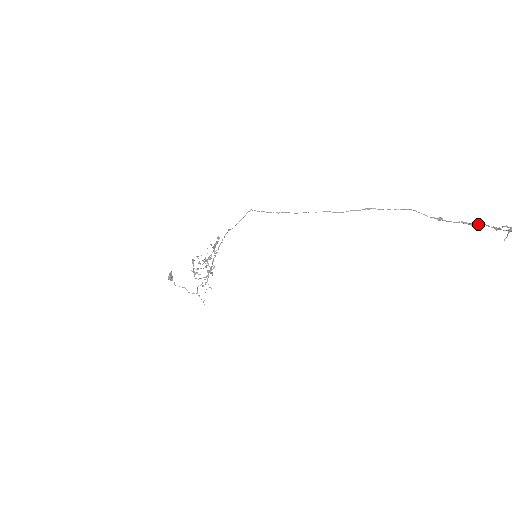
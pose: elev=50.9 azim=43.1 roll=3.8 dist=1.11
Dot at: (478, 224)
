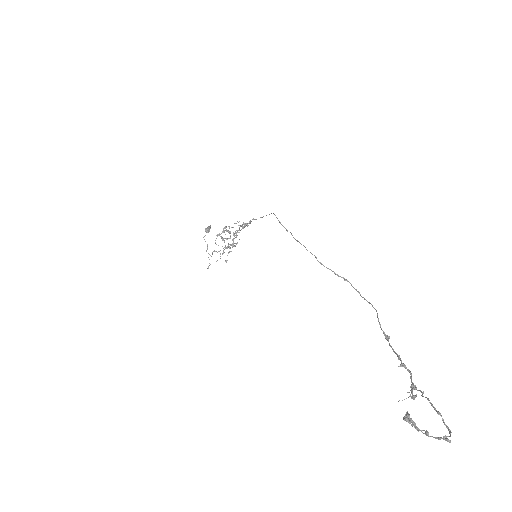
Dot at: (407, 369)
